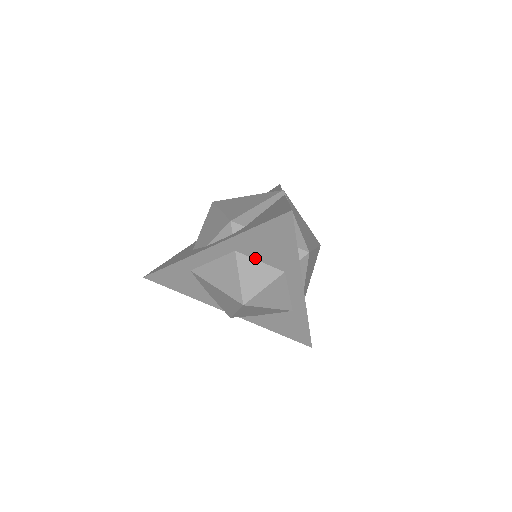
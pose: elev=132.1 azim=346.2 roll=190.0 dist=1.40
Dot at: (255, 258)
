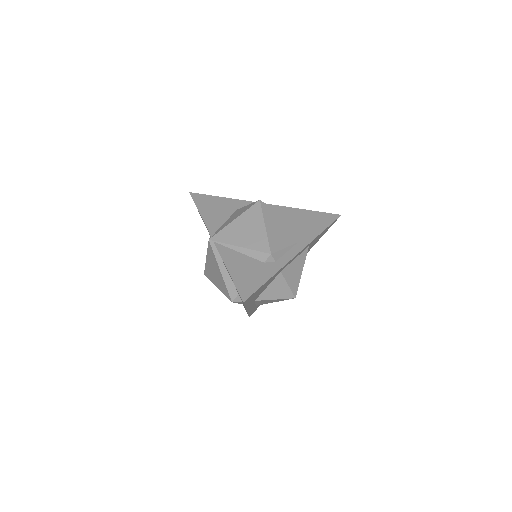
Dot at: (264, 290)
